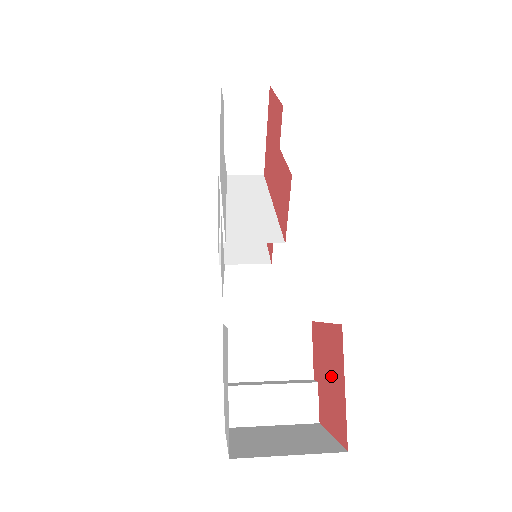
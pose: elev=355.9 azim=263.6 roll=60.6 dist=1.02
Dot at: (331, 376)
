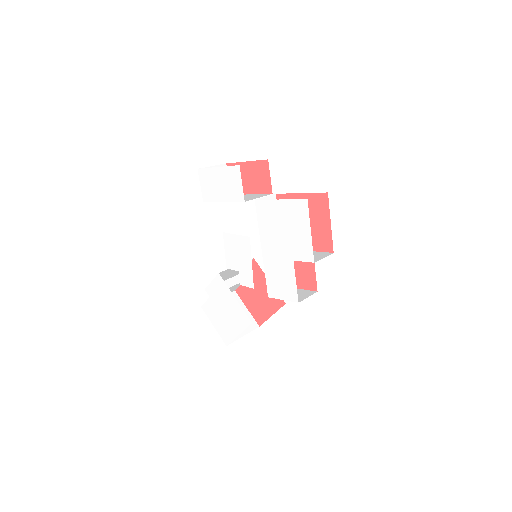
Dot at: (261, 299)
